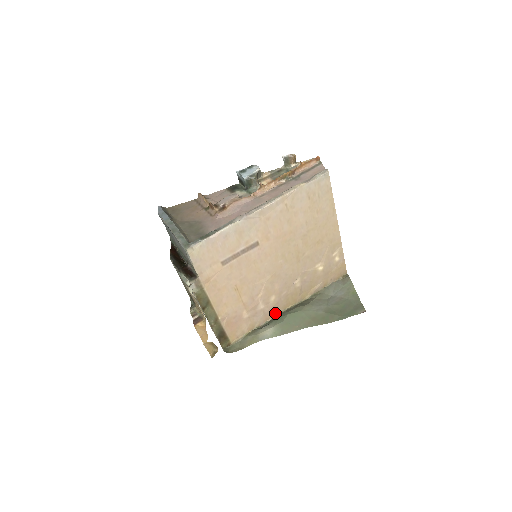
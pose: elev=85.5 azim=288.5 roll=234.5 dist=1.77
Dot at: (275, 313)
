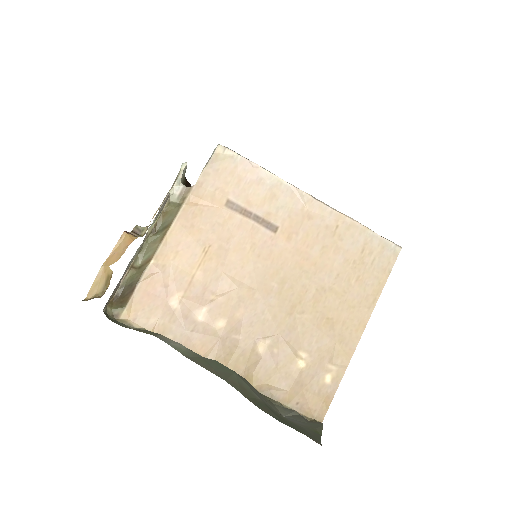
Dot at: (201, 352)
